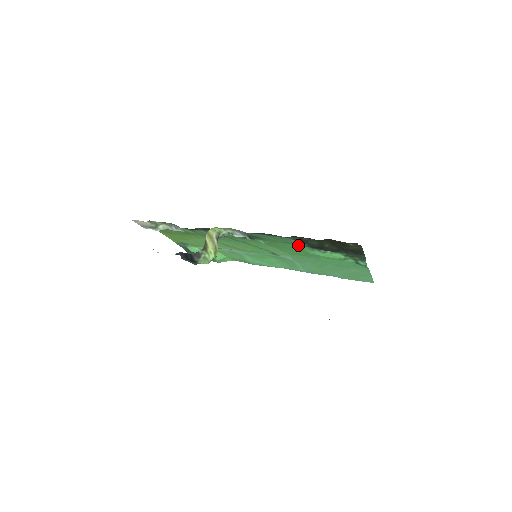
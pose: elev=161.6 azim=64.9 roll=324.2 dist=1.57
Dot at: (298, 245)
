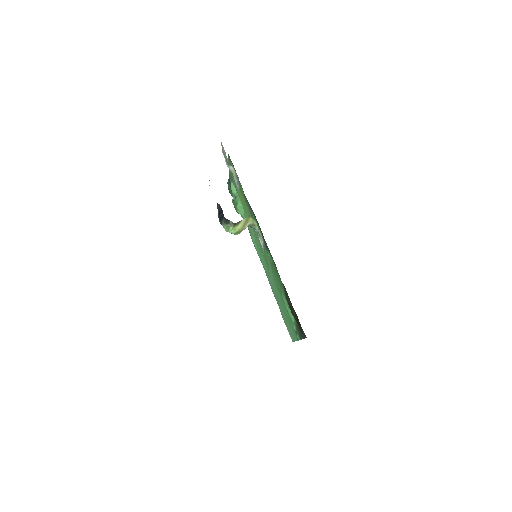
Dot at: (282, 288)
